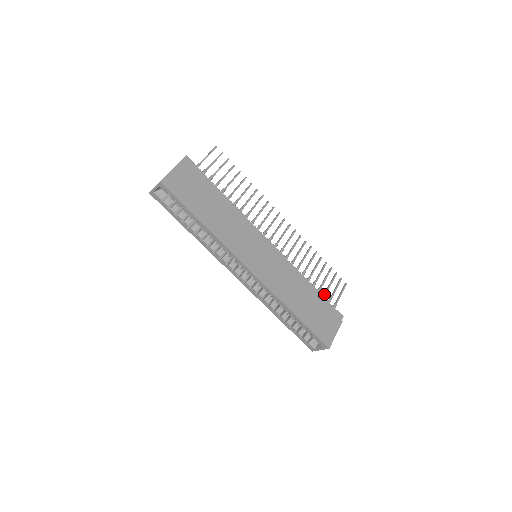
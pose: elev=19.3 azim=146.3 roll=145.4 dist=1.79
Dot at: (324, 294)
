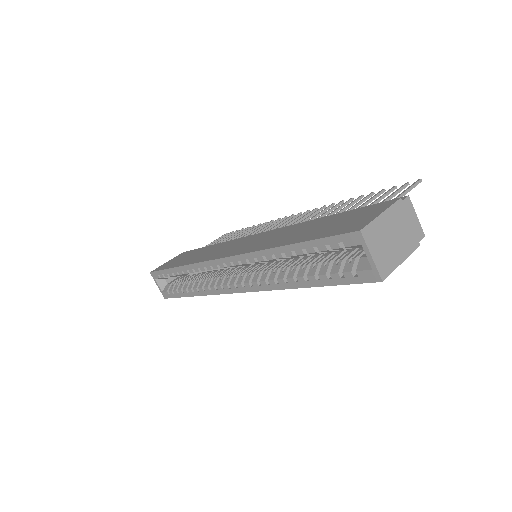
Dot at: occluded
